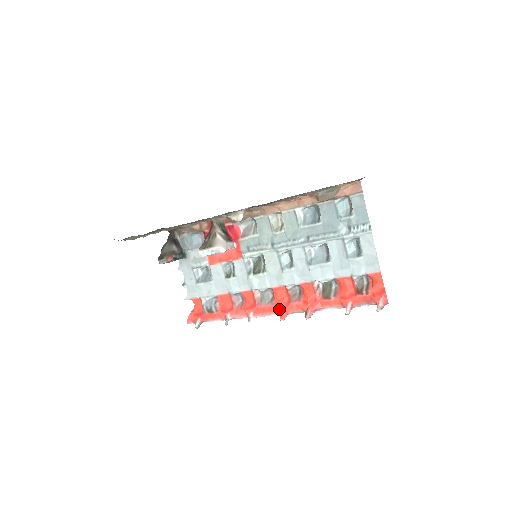
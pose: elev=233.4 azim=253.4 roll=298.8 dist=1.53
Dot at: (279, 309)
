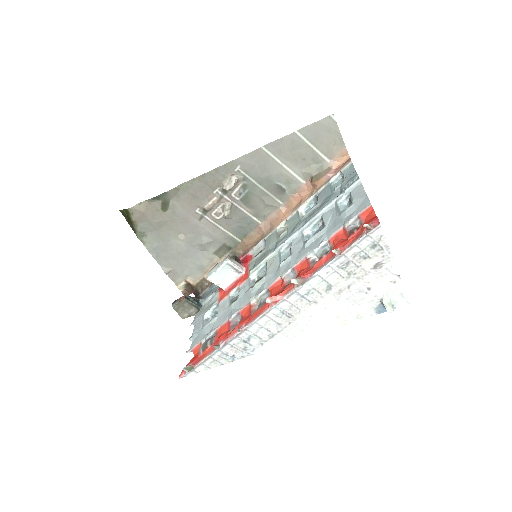
Dot at: occluded
